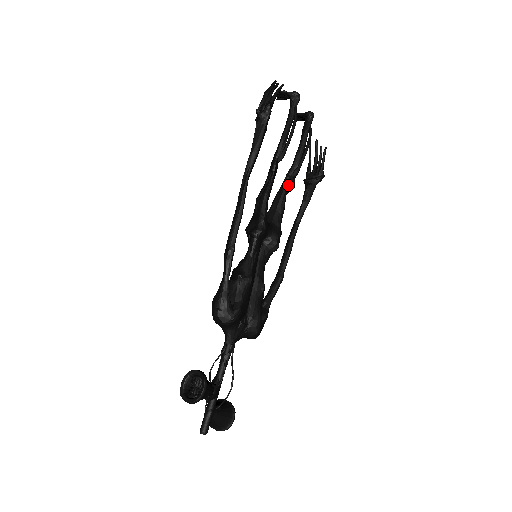
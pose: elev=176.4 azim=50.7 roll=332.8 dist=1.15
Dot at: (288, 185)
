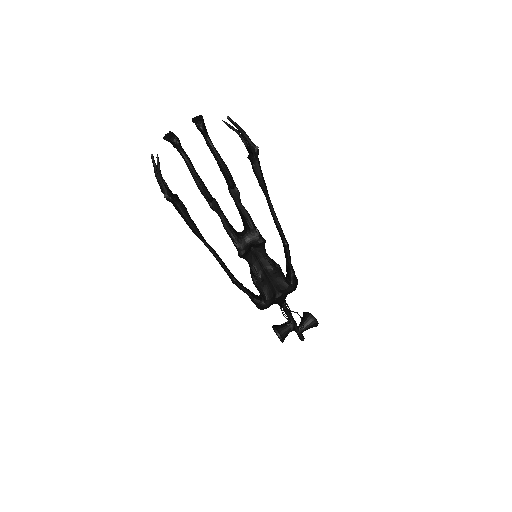
Dot at: (235, 197)
